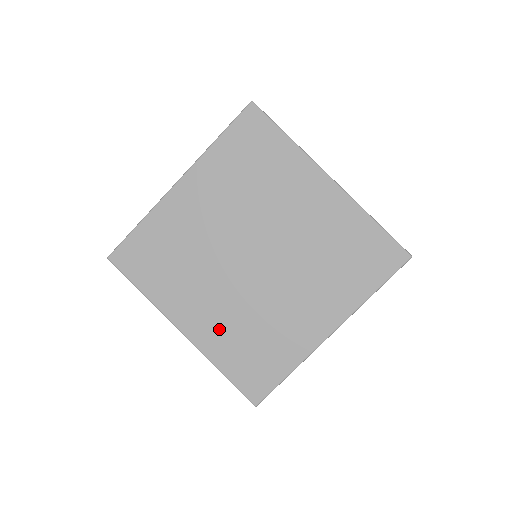
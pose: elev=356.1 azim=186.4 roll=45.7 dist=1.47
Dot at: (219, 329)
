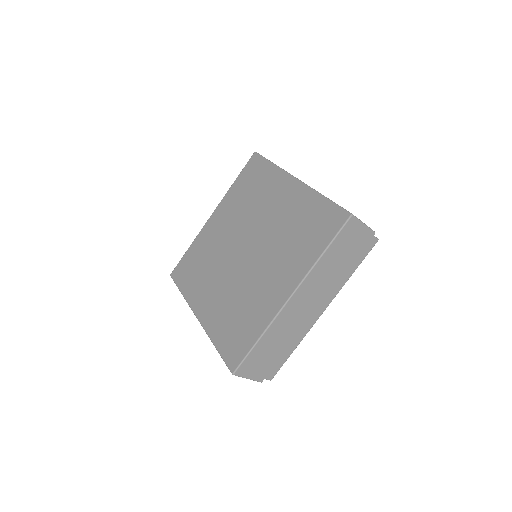
Dot at: (218, 310)
